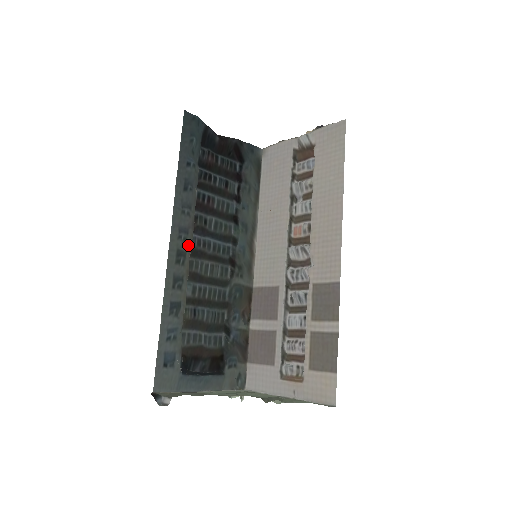
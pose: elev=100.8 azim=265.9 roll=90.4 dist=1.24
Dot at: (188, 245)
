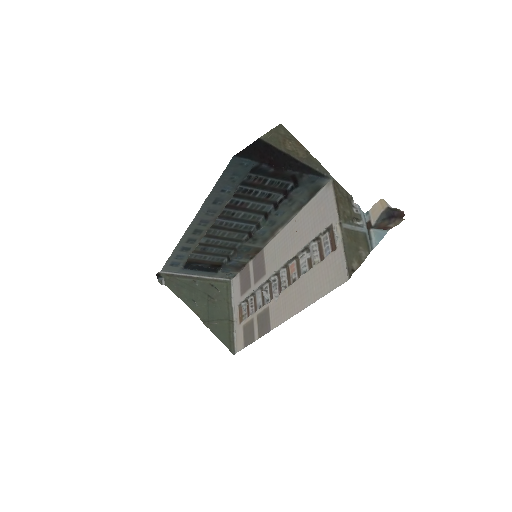
Dot at: (207, 227)
